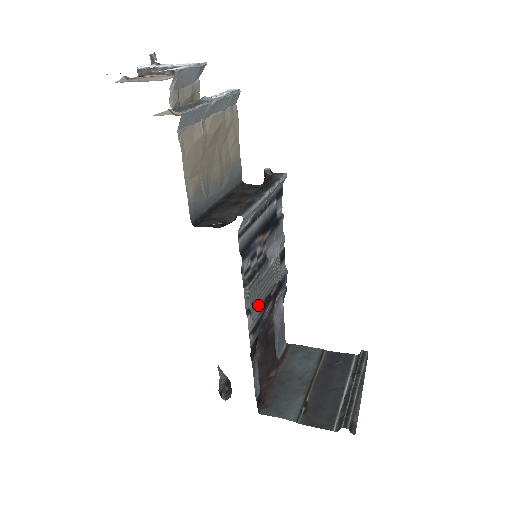
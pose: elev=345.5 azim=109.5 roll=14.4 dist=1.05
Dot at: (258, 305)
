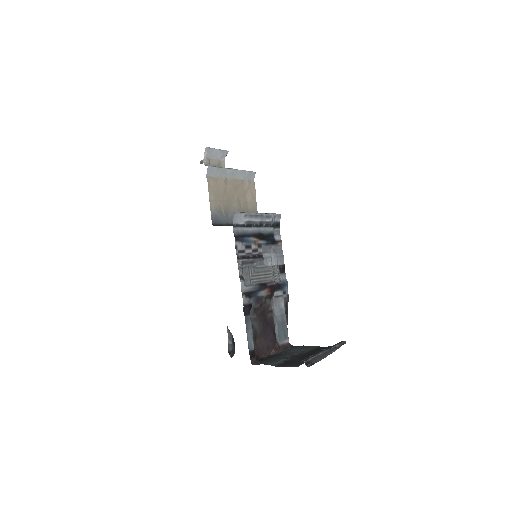
Dot at: (253, 282)
